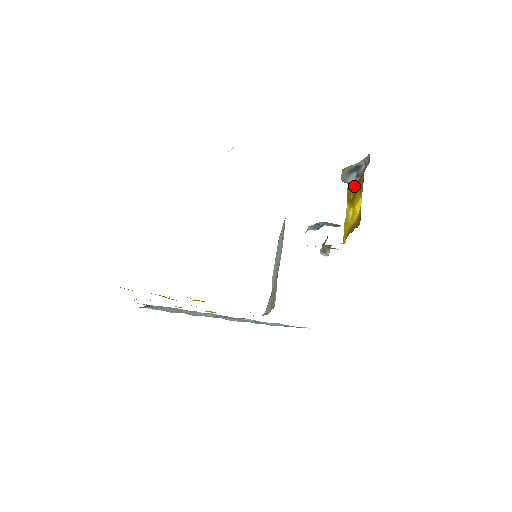
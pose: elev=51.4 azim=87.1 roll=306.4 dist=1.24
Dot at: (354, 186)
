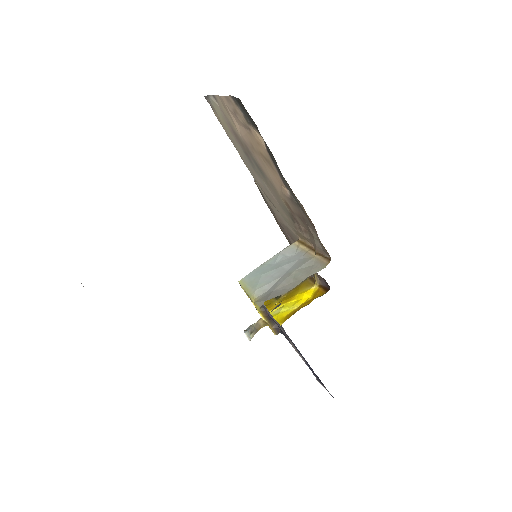
Dot at: (284, 294)
